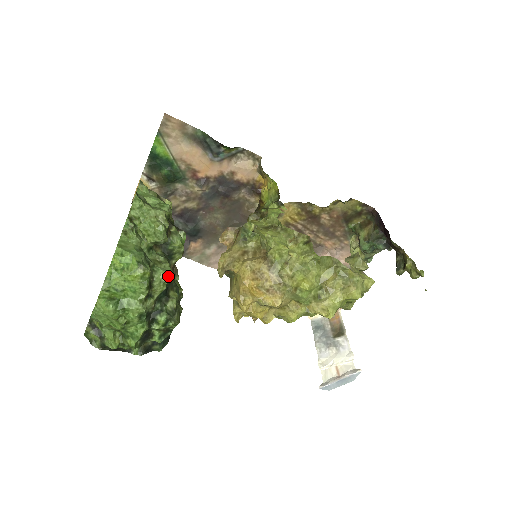
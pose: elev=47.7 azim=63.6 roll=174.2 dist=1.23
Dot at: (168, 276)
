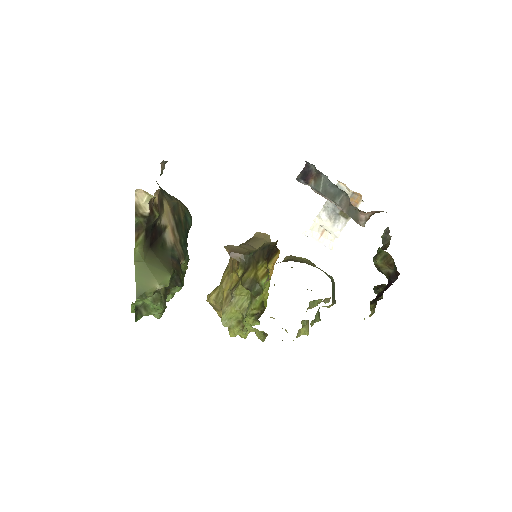
Dot at: occluded
